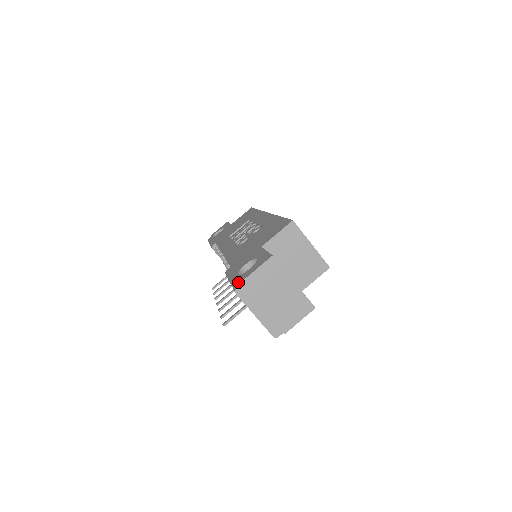
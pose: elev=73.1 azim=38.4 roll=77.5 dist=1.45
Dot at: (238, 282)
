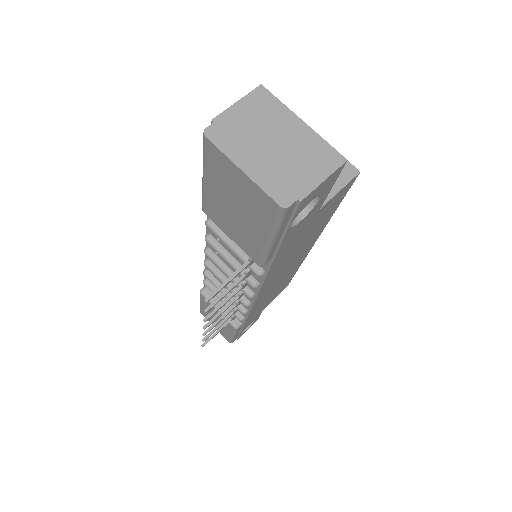
Dot at: occluded
